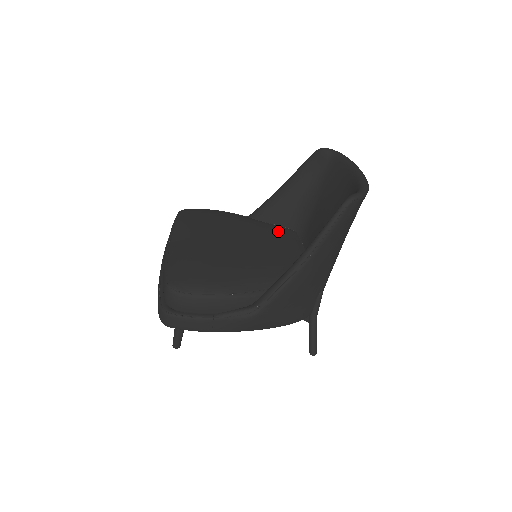
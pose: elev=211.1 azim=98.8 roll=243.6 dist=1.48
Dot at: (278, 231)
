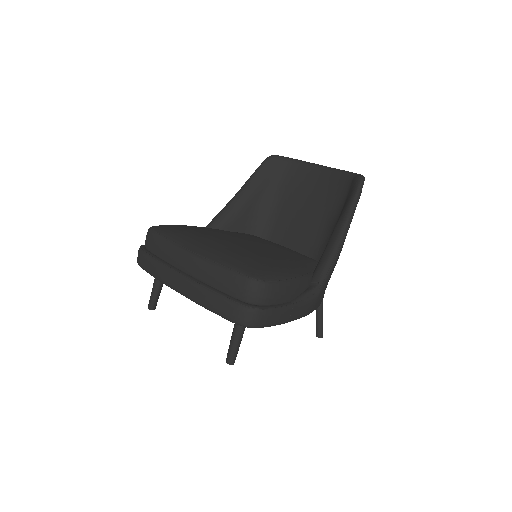
Dot at: (250, 235)
